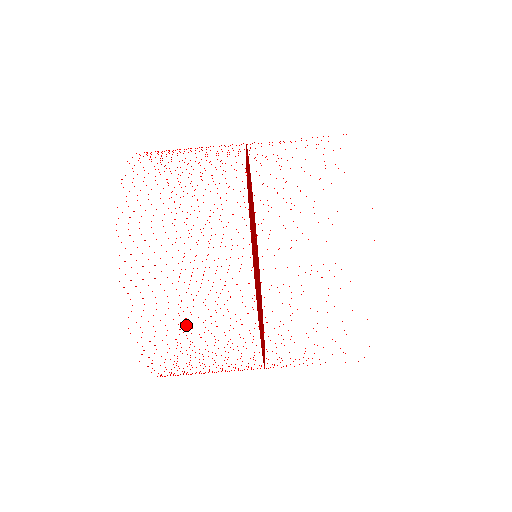
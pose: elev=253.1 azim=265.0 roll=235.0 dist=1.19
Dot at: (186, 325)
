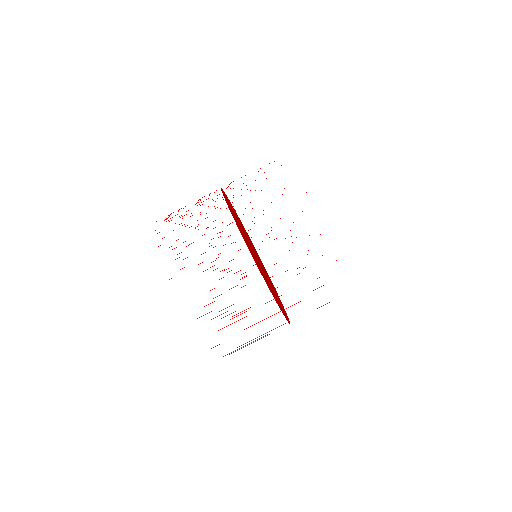
Dot at: occluded
